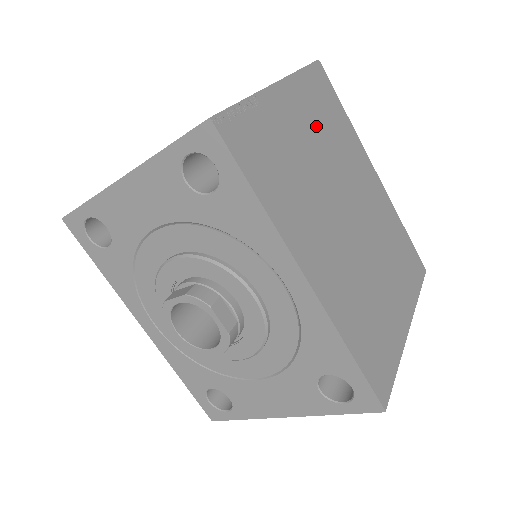
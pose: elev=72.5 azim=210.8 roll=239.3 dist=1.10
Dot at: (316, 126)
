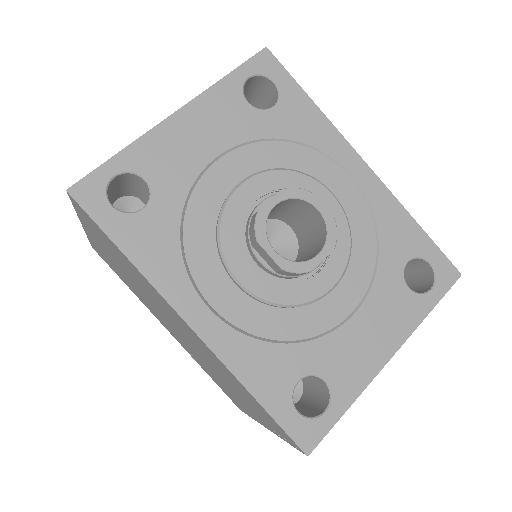
Dot at: occluded
